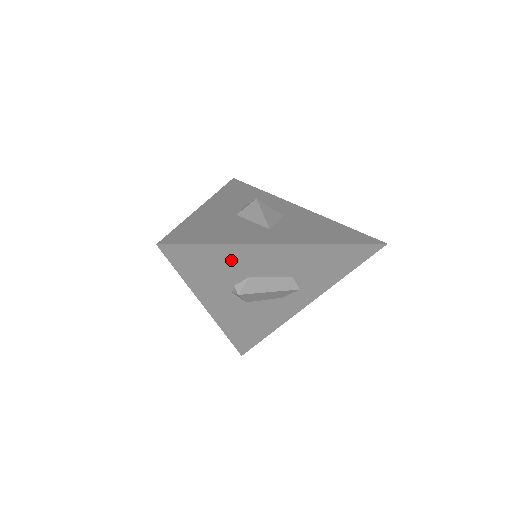
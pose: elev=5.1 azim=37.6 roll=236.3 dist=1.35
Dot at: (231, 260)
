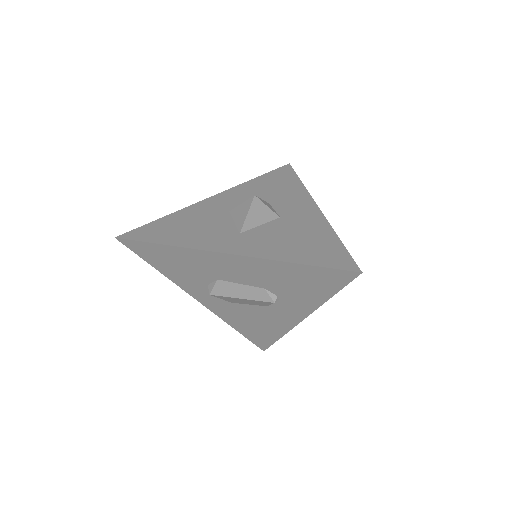
Dot at: (188, 261)
